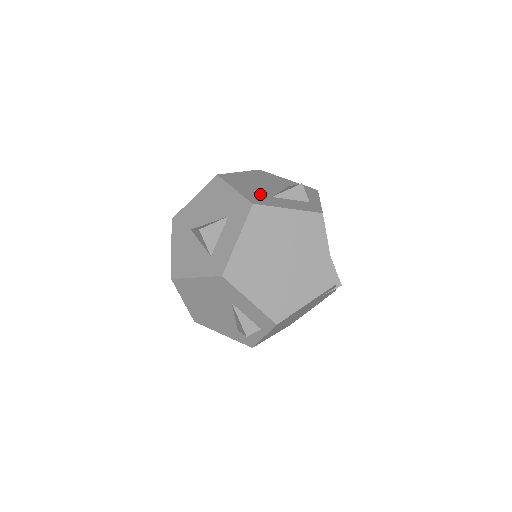
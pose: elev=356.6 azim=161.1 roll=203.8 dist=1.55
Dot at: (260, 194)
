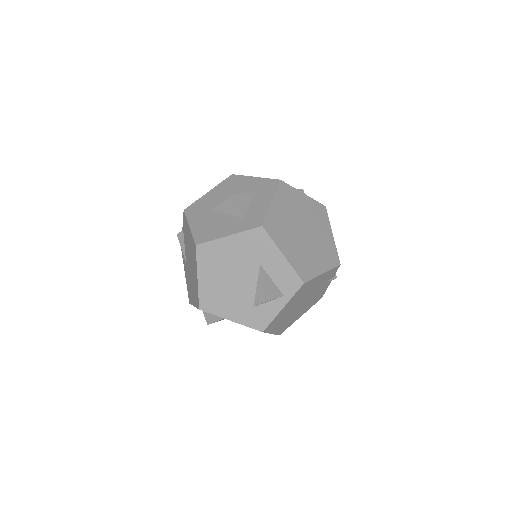
Dot at: occluded
